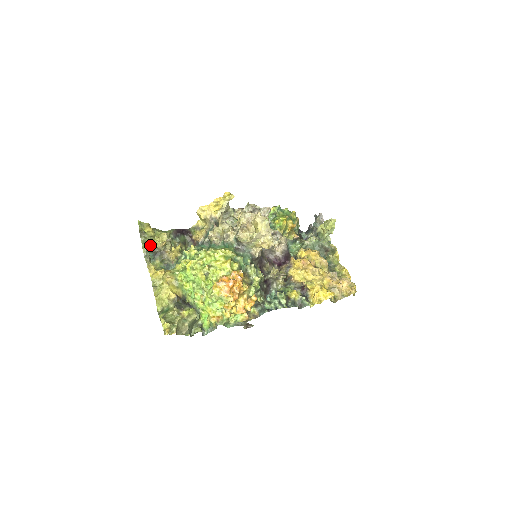
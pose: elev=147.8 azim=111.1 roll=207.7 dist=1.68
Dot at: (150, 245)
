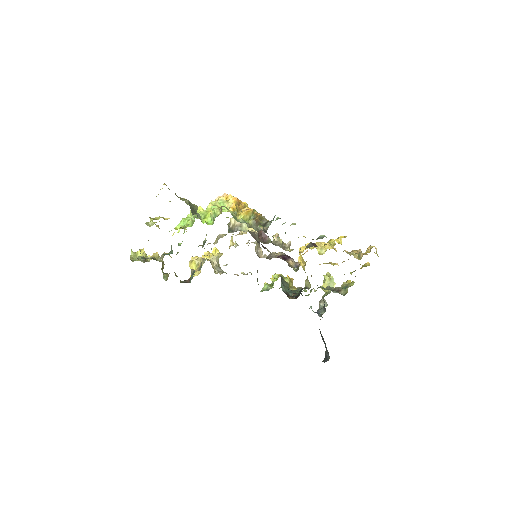
Dot at: (141, 256)
